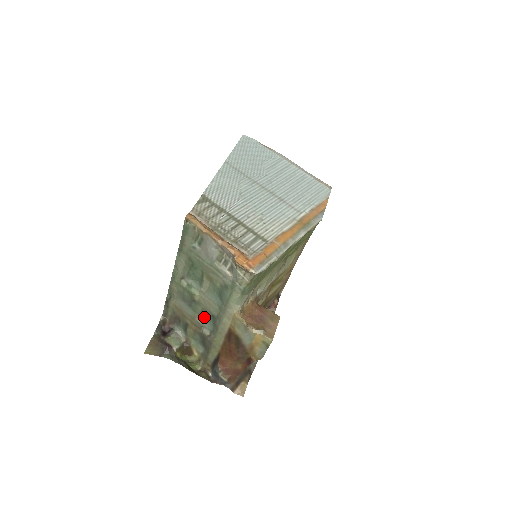
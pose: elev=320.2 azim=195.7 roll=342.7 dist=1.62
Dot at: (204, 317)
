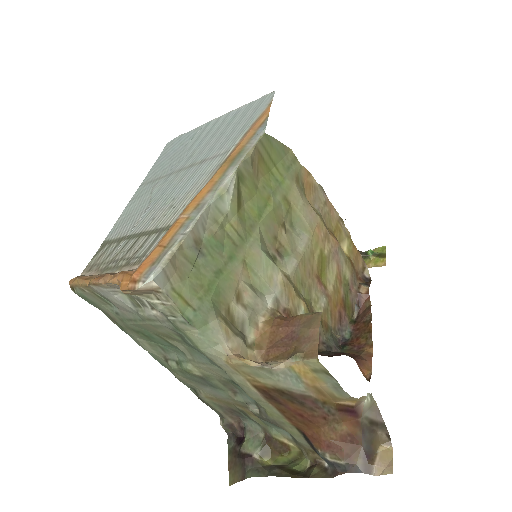
Dot at: (236, 390)
